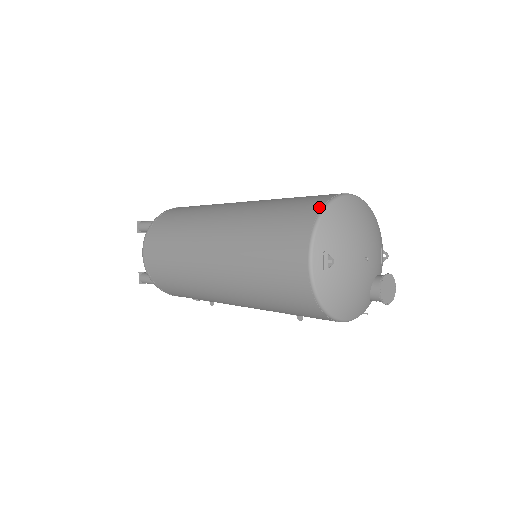
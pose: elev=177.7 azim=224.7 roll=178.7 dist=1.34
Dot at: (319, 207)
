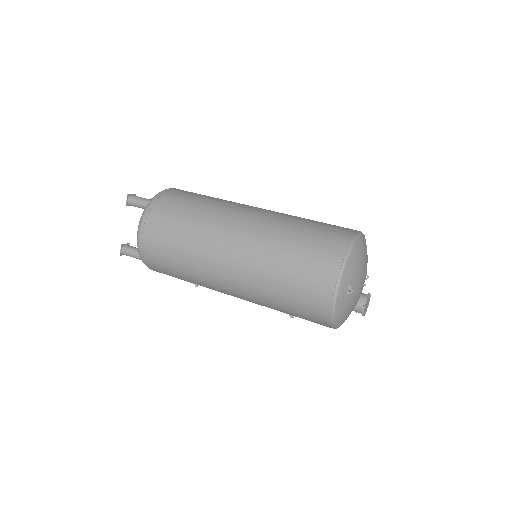
Dot at: (346, 245)
